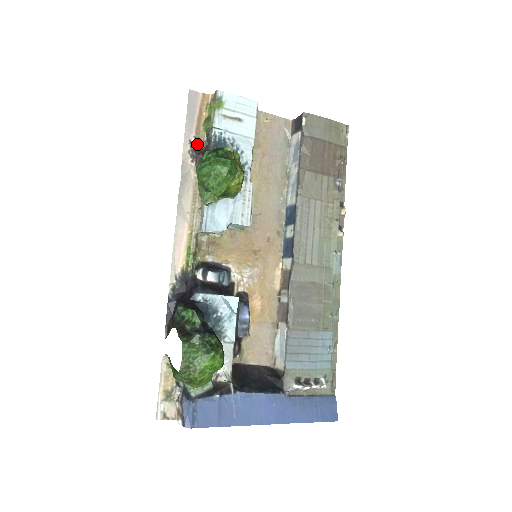
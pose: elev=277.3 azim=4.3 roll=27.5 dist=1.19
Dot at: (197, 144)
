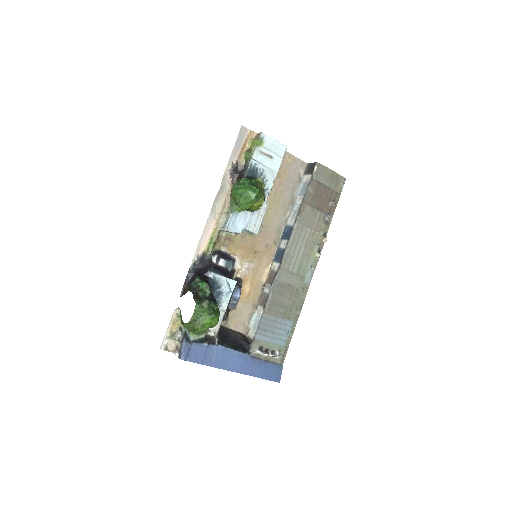
Dot at: (237, 166)
